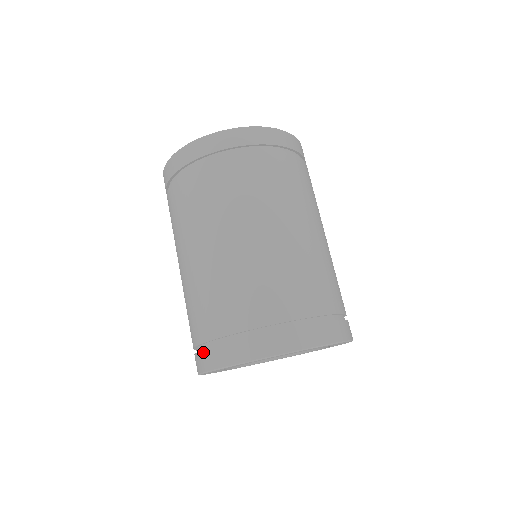
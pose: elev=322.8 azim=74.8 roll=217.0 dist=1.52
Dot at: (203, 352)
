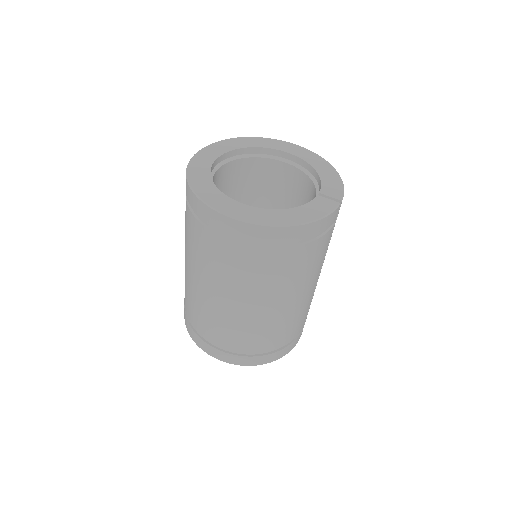
Dot at: (185, 313)
